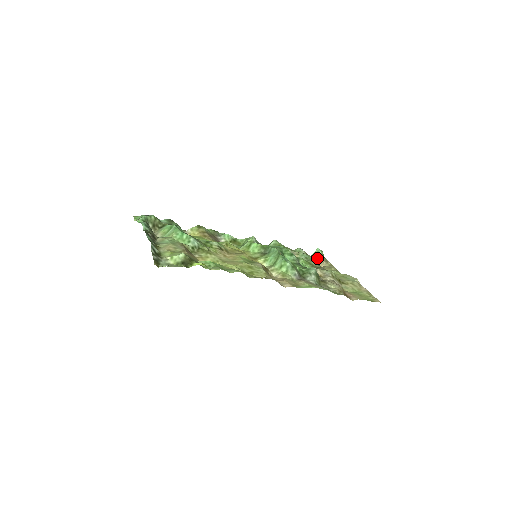
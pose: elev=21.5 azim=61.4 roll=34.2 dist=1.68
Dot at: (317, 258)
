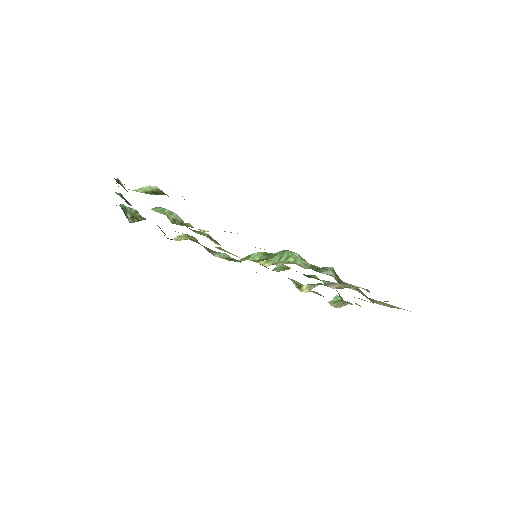
Dot at: (336, 302)
